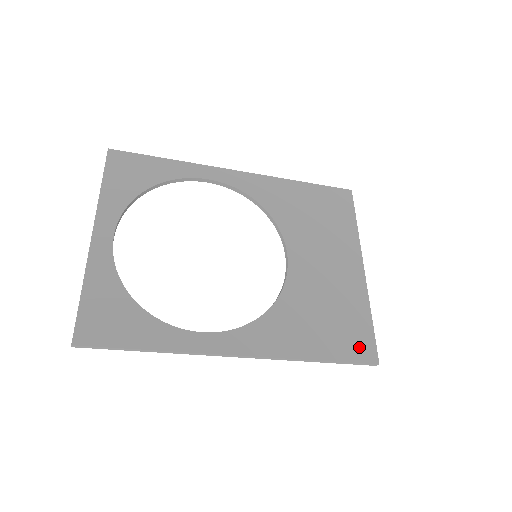
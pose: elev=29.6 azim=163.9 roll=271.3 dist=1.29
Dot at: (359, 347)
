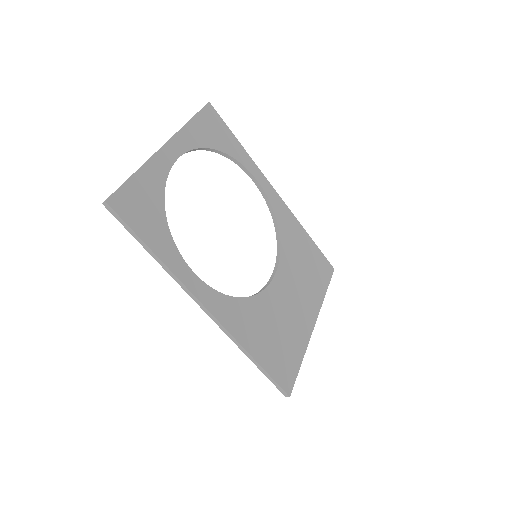
Dot at: (284, 374)
